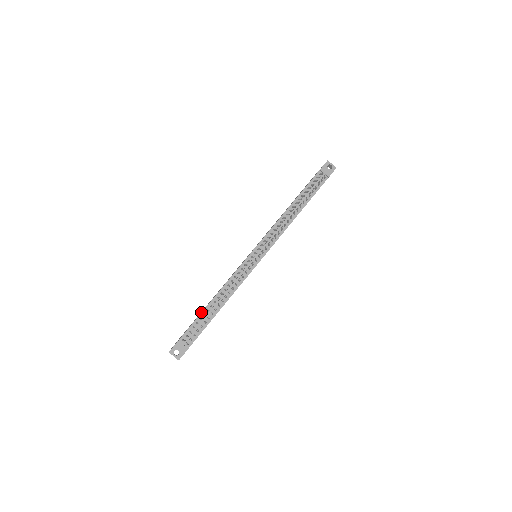
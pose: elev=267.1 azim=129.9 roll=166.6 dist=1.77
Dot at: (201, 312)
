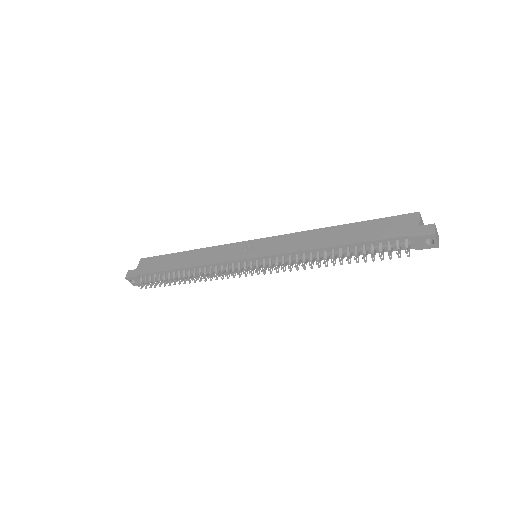
Dot at: (167, 270)
